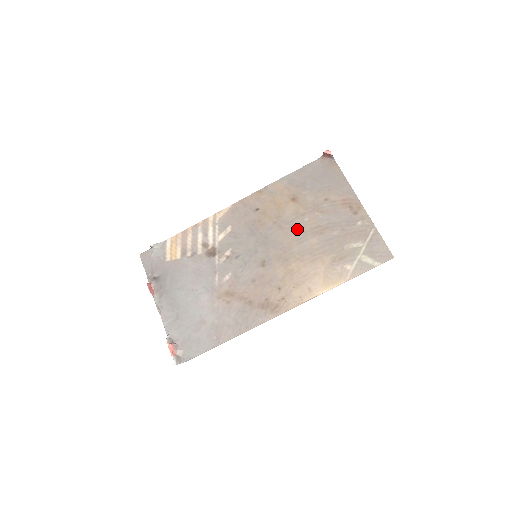
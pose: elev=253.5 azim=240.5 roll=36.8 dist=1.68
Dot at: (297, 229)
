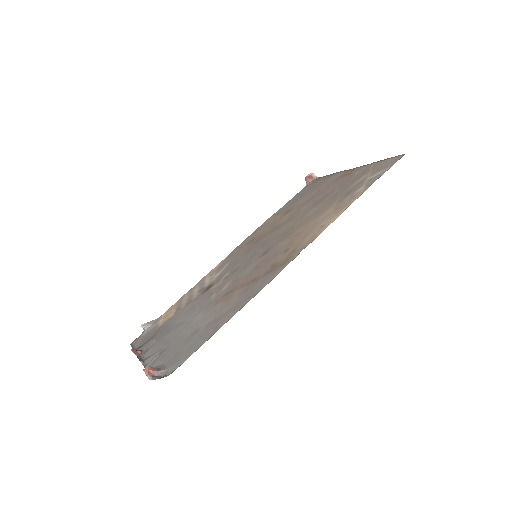
Dot at: (295, 217)
